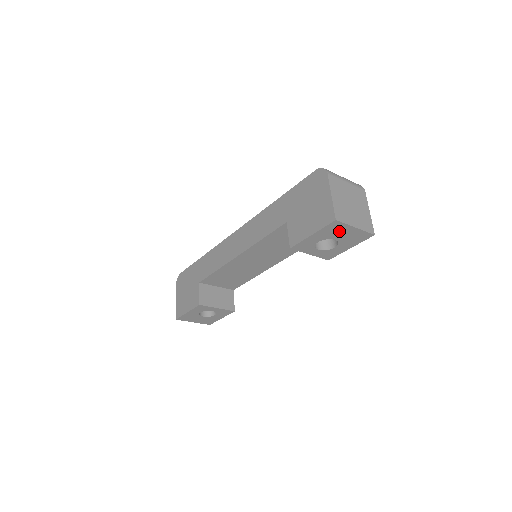
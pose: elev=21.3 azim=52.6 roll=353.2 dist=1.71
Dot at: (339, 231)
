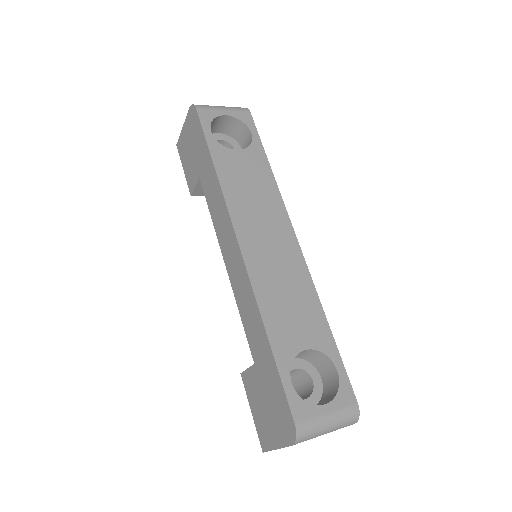
Dot at: occluded
